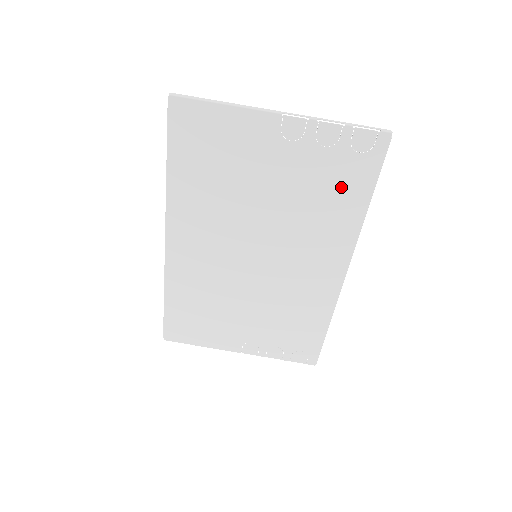
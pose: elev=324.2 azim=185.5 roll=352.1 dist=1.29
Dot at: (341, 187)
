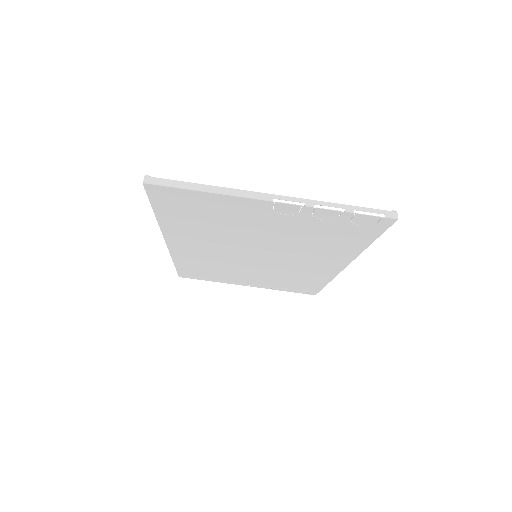
Dot at: (340, 237)
